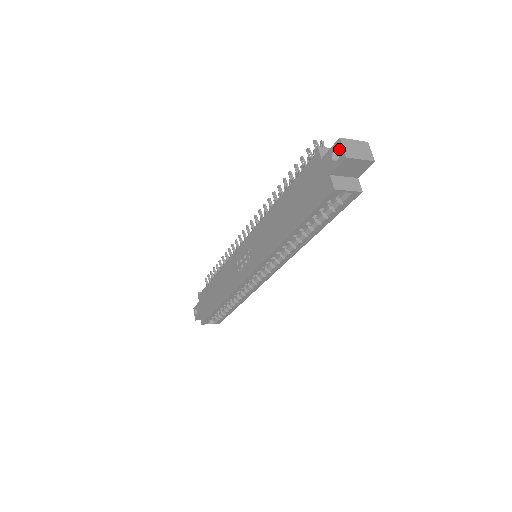
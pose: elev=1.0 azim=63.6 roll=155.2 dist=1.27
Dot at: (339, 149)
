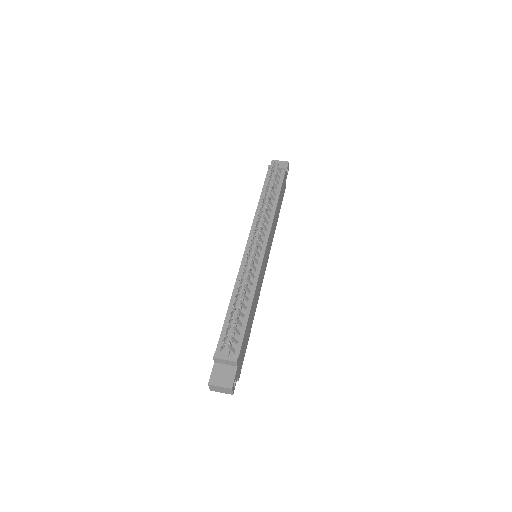
Dot at: occluded
